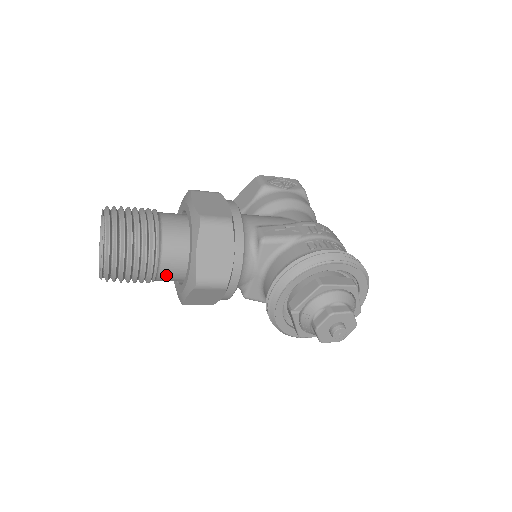
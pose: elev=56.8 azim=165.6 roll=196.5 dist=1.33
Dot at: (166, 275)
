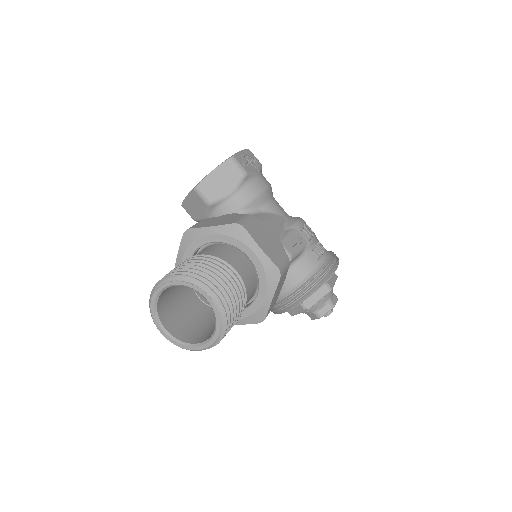
Dot at: occluded
